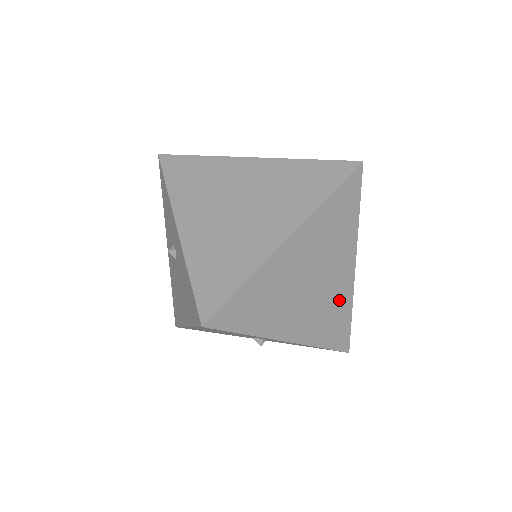
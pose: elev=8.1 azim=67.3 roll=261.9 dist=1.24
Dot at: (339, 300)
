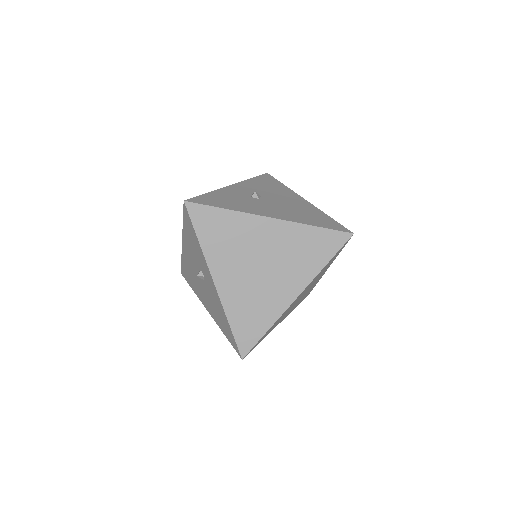
Dot at: (312, 287)
